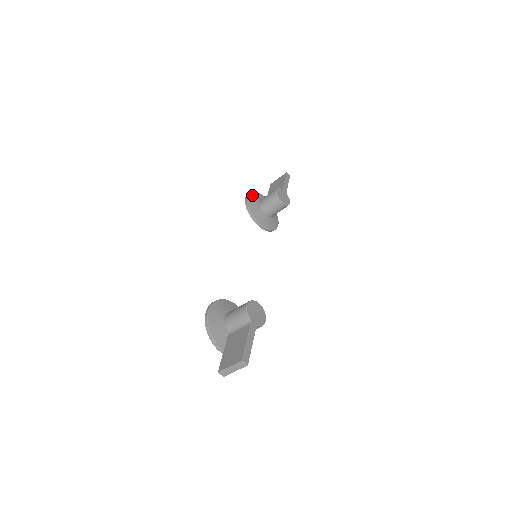
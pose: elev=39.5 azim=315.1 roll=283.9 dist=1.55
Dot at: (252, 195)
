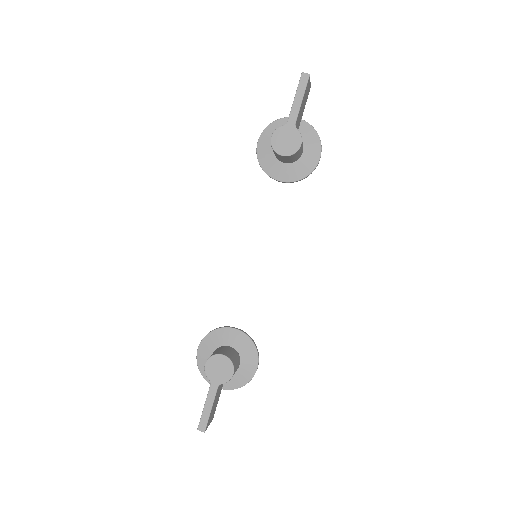
Dot at: (265, 135)
